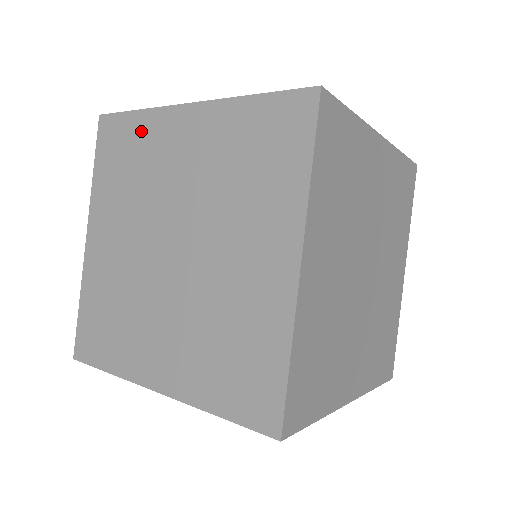
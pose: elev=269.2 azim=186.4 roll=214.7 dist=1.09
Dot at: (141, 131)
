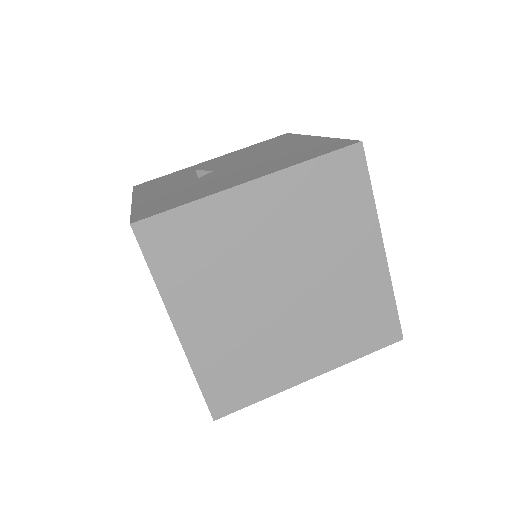
Dot at: occluded
